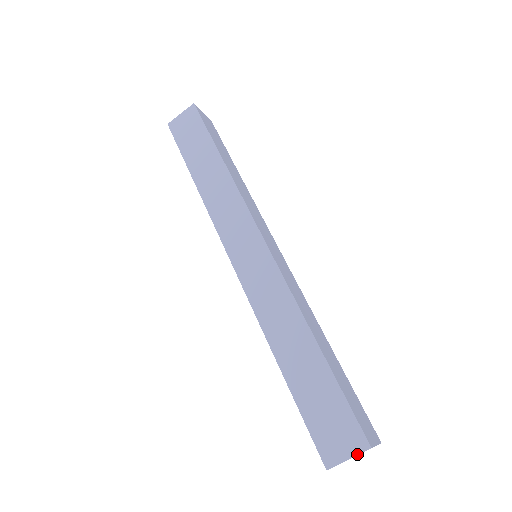
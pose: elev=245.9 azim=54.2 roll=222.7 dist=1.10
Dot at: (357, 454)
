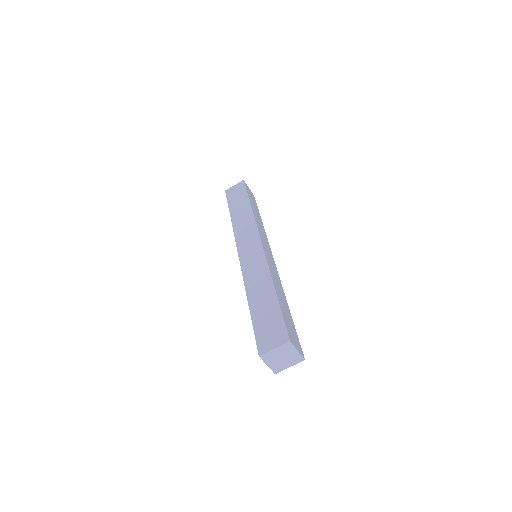
Dot at: (280, 345)
